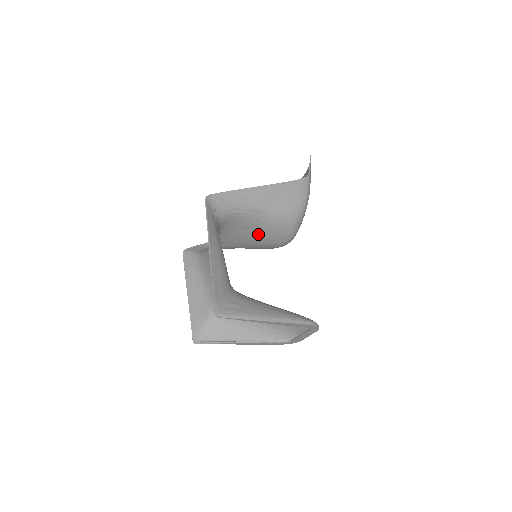
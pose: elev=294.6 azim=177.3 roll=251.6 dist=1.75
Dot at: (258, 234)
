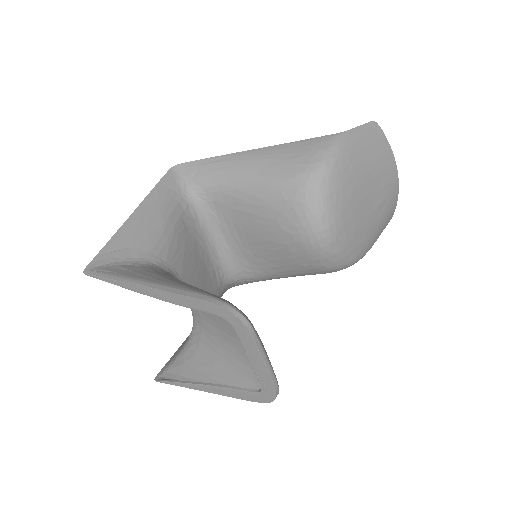
Dot at: (263, 225)
